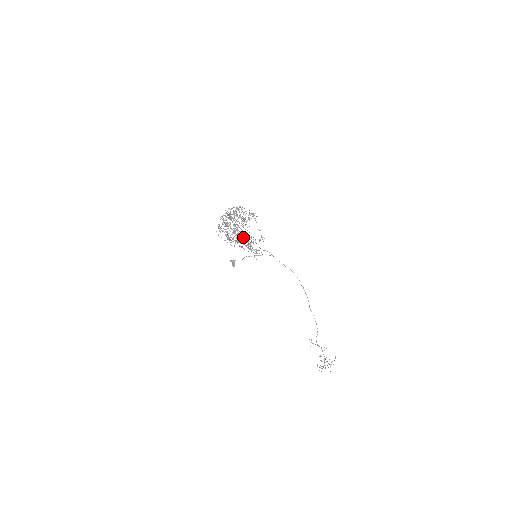
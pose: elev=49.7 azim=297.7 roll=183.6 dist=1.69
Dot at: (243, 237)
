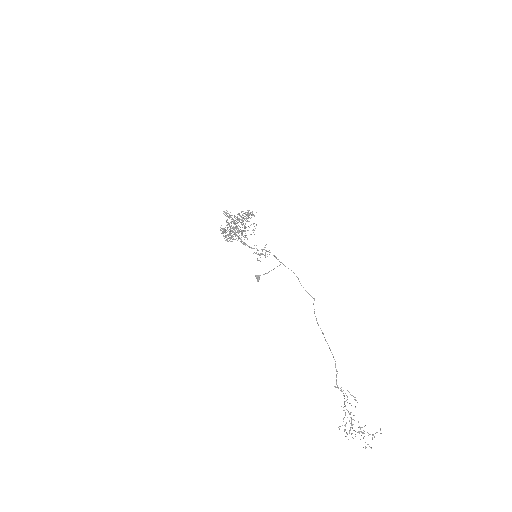
Dot at: (228, 227)
